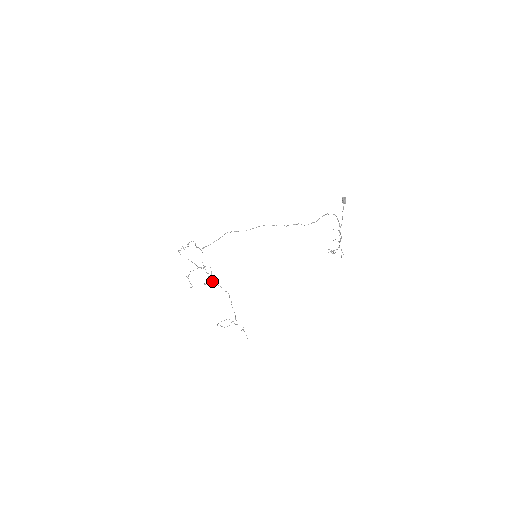
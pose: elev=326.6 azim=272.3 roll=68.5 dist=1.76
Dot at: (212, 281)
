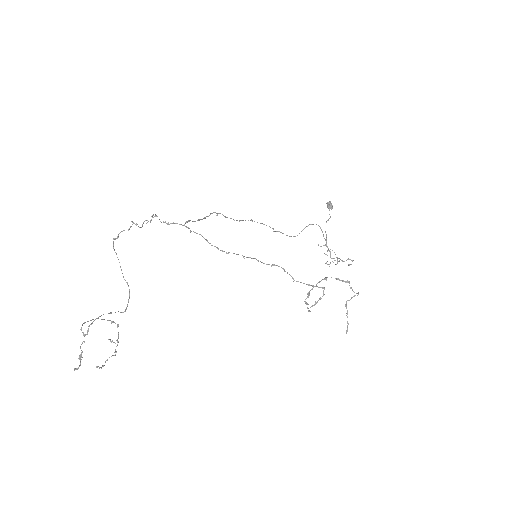
Dot at: (238, 254)
